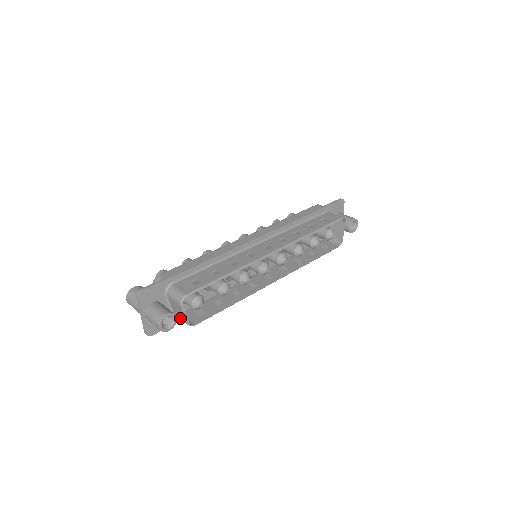
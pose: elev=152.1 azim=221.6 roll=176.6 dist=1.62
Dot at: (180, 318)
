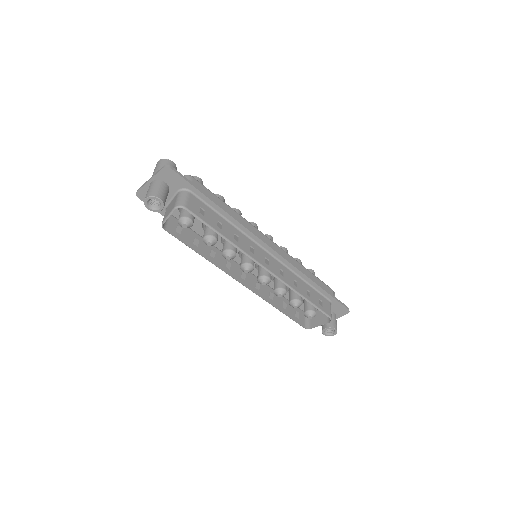
Dot at: (165, 214)
